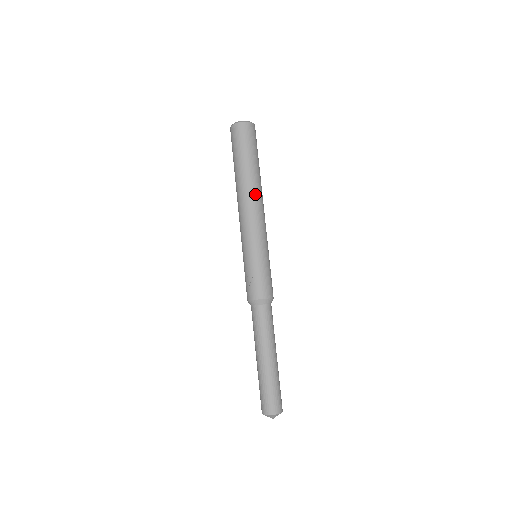
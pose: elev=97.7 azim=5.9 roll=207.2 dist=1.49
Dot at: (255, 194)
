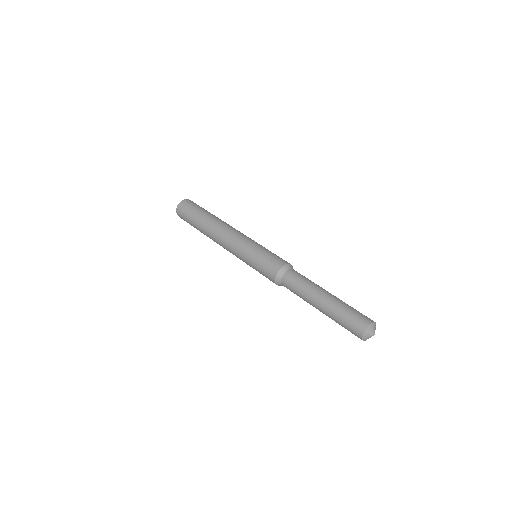
Dot at: (228, 224)
